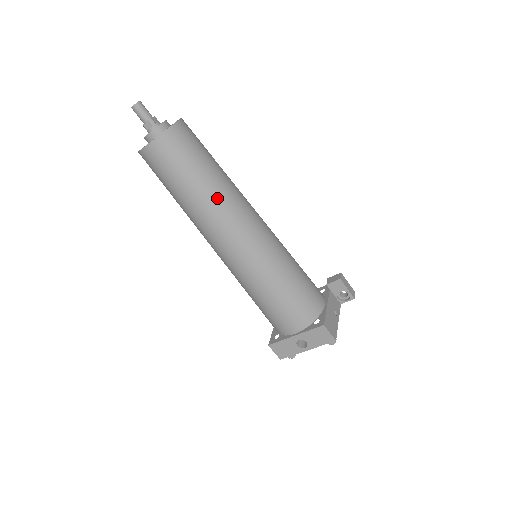
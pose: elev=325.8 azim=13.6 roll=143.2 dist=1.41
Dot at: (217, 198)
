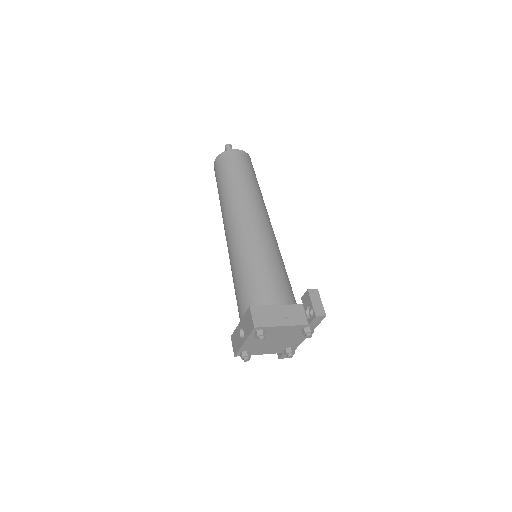
Dot at: (231, 194)
